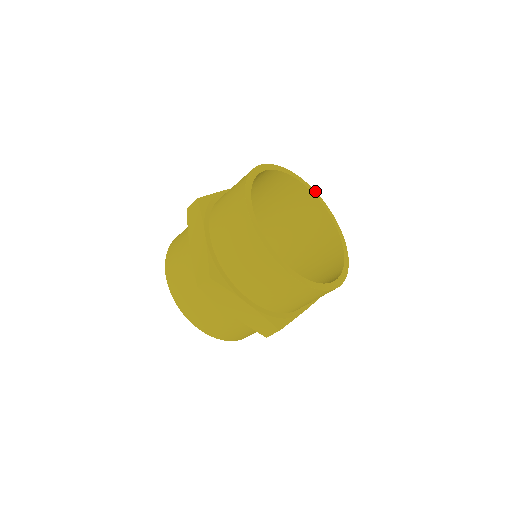
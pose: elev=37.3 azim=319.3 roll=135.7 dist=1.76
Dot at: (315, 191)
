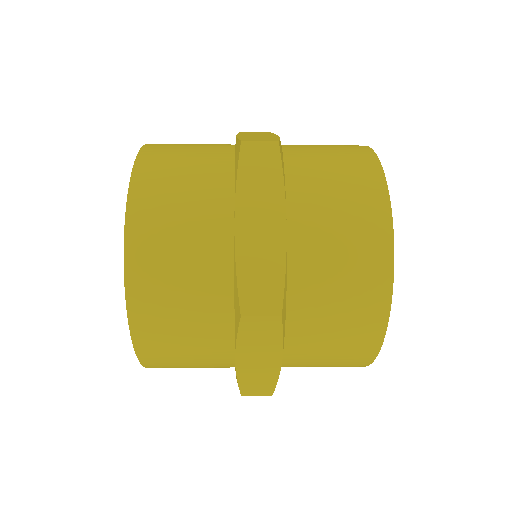
Dot at: occluded
